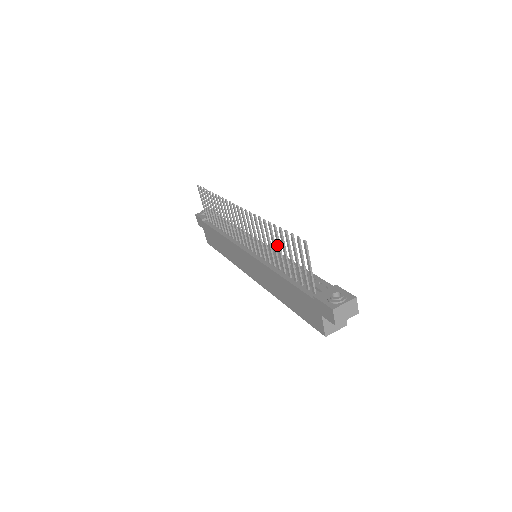
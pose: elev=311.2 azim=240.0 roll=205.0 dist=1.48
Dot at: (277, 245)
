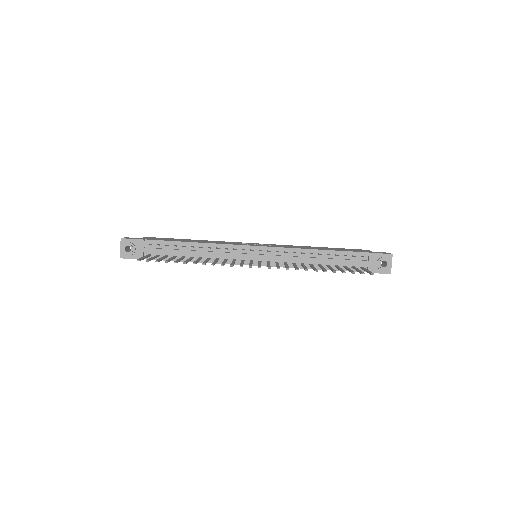
Dot at: occluded
